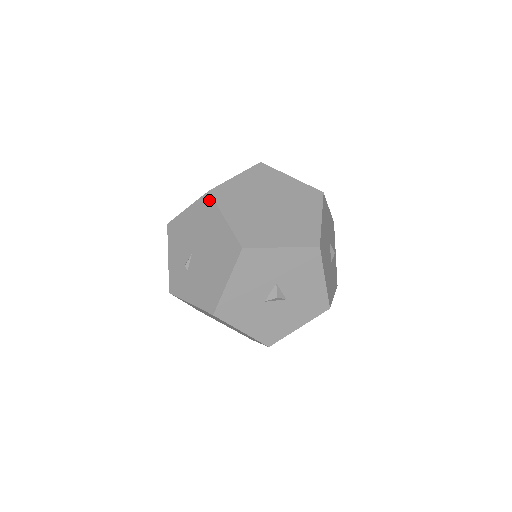
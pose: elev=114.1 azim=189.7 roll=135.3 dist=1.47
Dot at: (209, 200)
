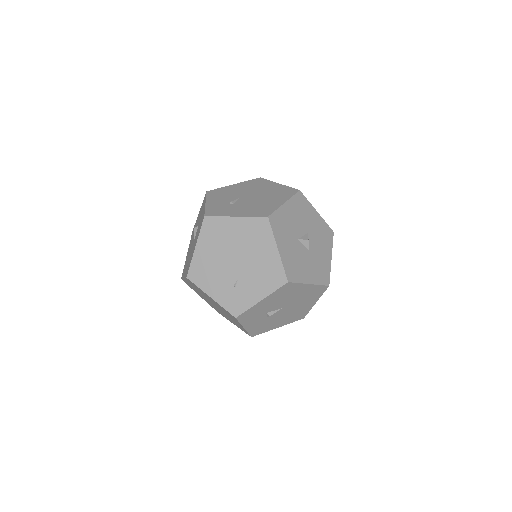
Dot at: (261, 180)
